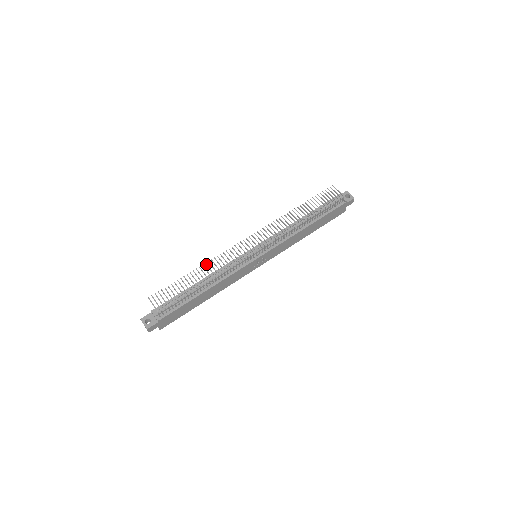
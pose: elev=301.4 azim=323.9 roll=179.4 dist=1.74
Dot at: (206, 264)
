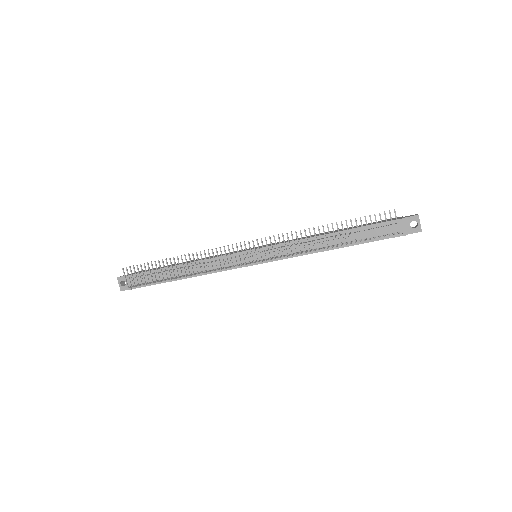
Dot at: (189, 256)
